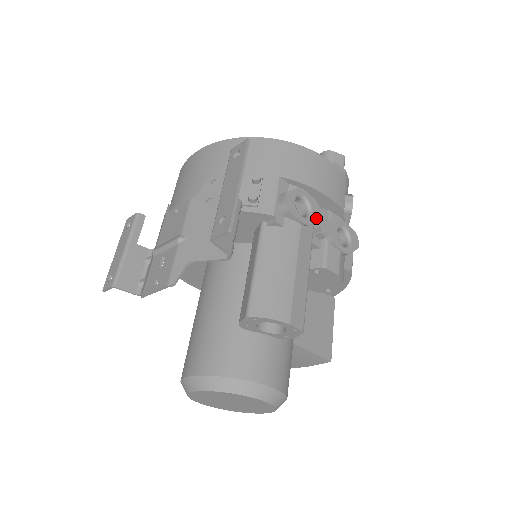
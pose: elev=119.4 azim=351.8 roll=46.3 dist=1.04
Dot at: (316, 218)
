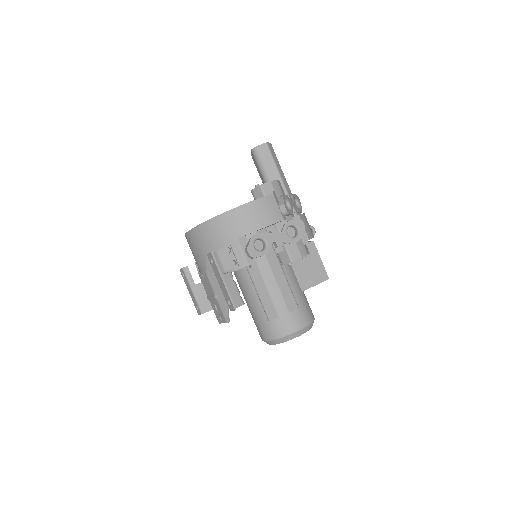
Dot at: (271, 242)
